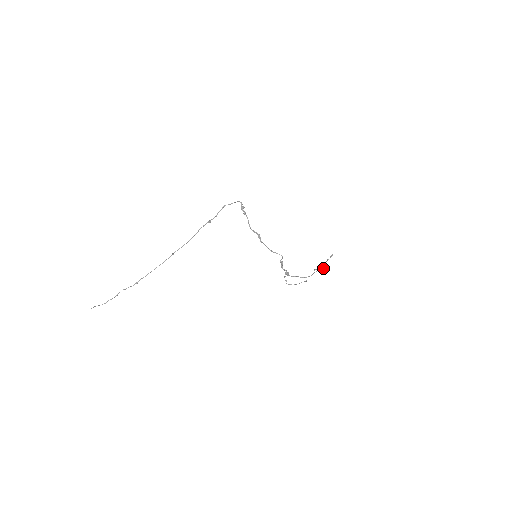
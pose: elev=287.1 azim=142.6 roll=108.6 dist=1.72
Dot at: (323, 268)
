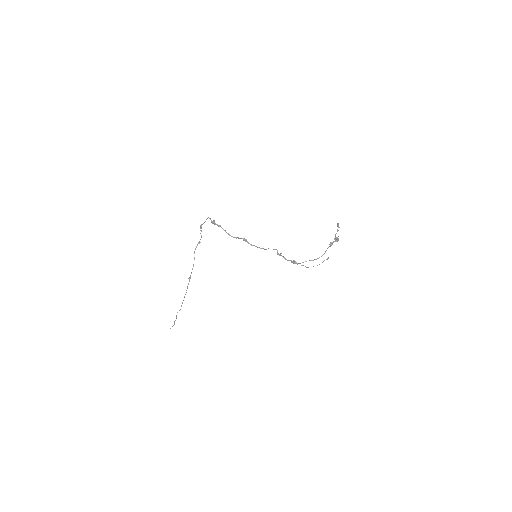
Dot at: (331, 244)
